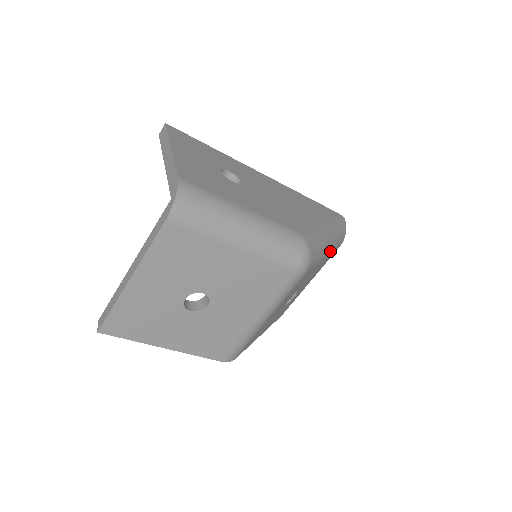
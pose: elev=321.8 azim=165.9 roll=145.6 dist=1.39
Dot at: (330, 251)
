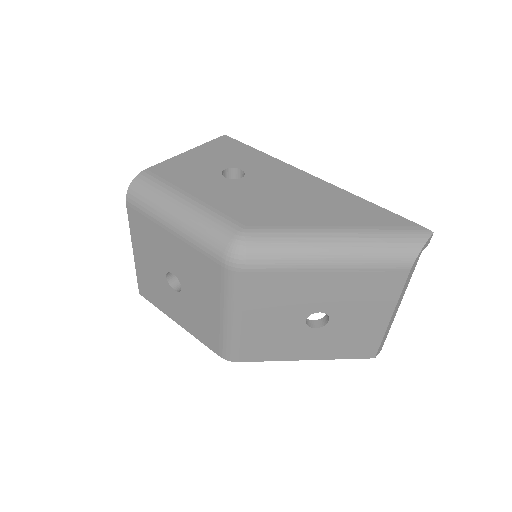
Dot at: (342, 264)
